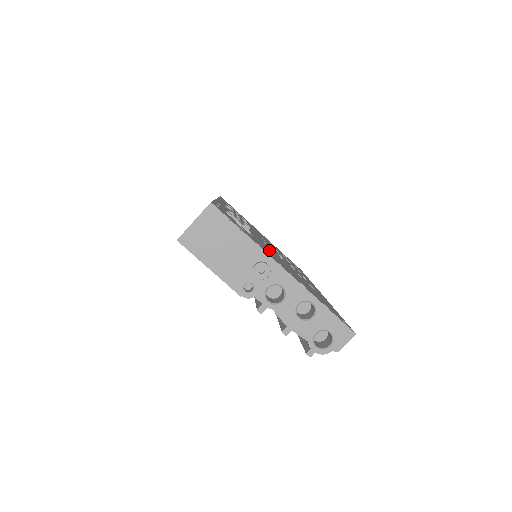
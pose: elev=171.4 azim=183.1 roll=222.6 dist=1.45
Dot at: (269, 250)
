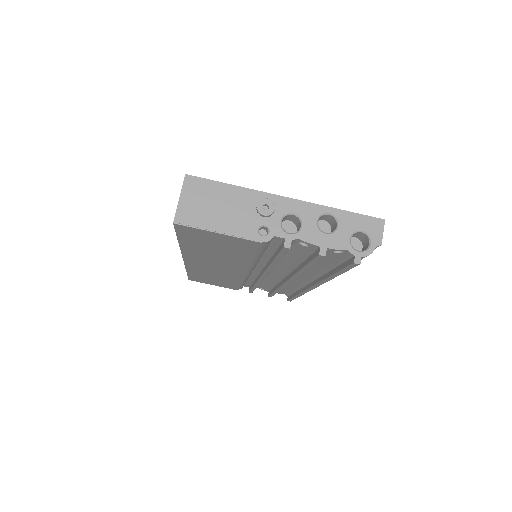
Dot at: occluded
